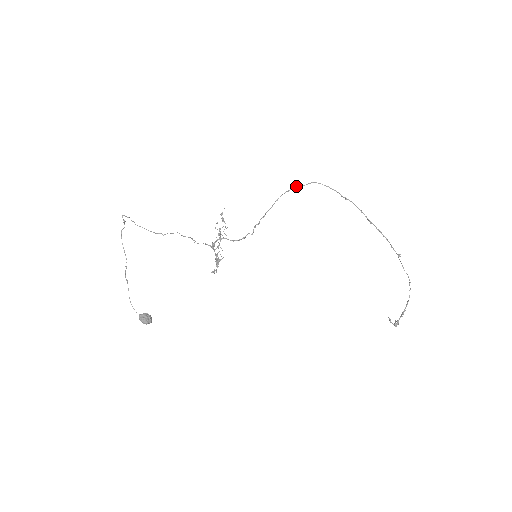
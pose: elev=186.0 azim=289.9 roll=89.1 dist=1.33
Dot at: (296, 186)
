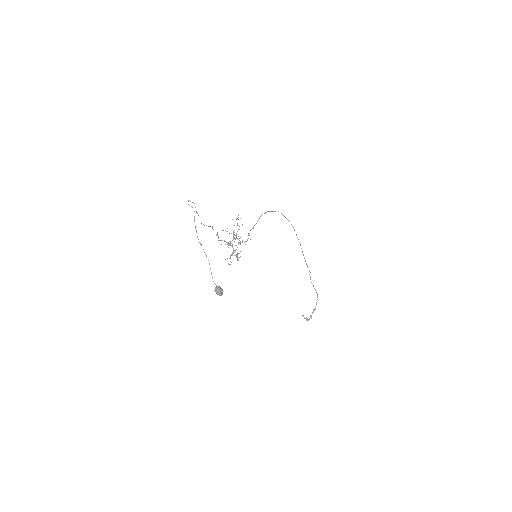
Dot at: (269, 211)
